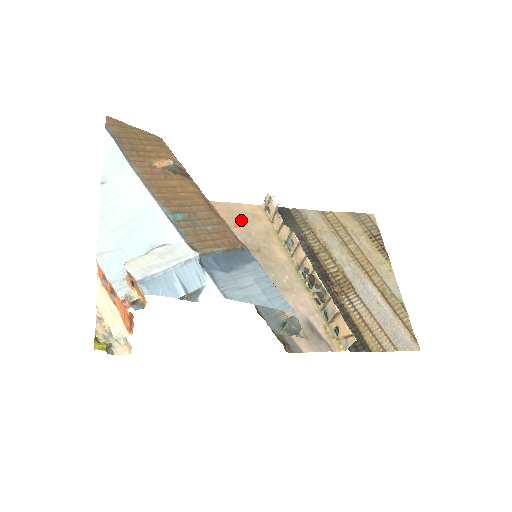
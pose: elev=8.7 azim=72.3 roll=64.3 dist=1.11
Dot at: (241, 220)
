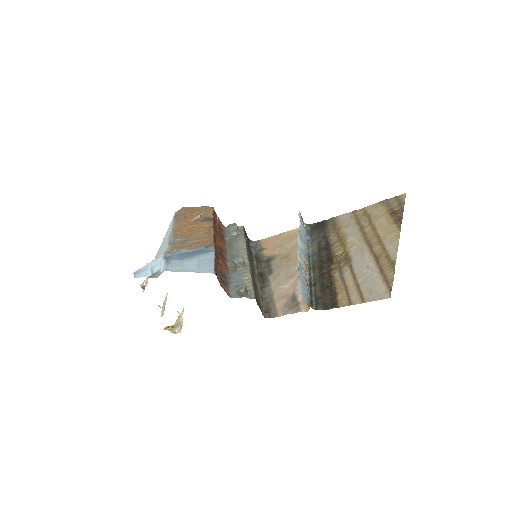
Dot at: (286, 241)
